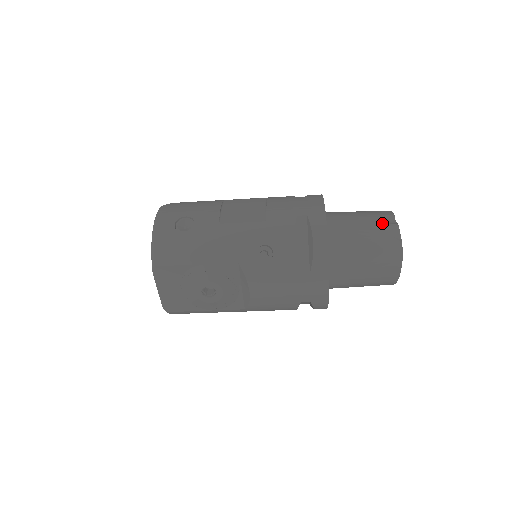
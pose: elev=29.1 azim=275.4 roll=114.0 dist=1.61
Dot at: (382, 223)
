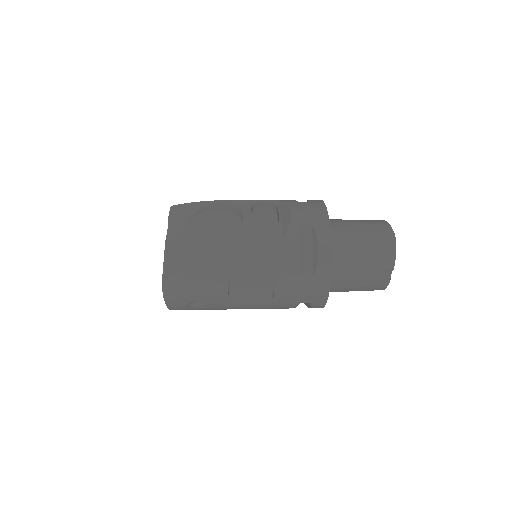
Dot at: (377, 281)
